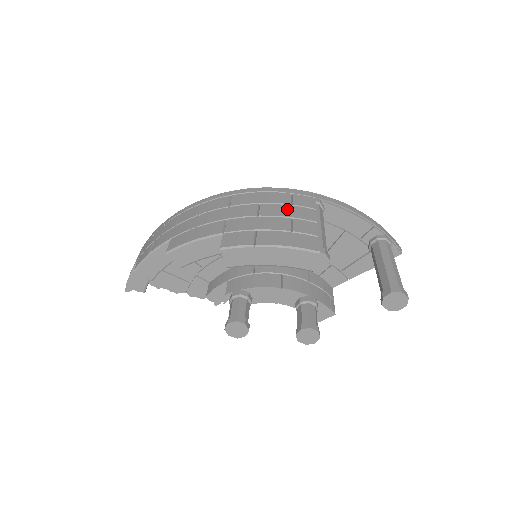
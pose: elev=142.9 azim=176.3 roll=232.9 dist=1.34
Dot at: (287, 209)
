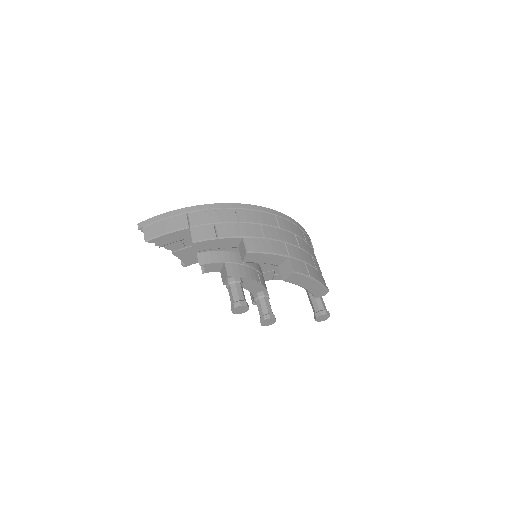
Dot at: (307, 246)
